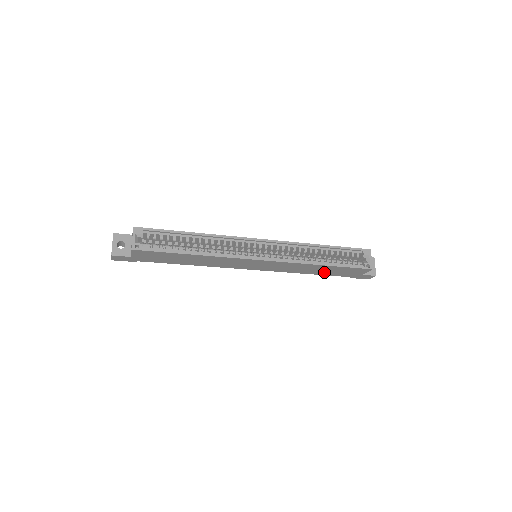
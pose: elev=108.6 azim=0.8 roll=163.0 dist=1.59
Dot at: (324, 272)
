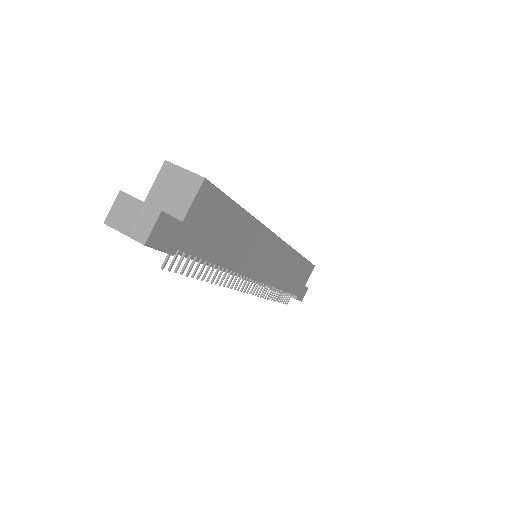
Dot at: (292, 282)
